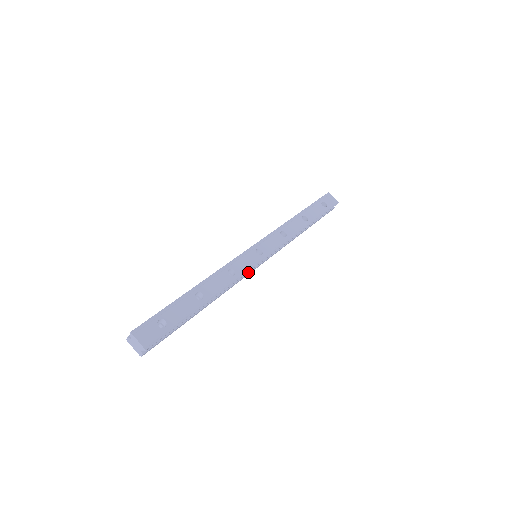
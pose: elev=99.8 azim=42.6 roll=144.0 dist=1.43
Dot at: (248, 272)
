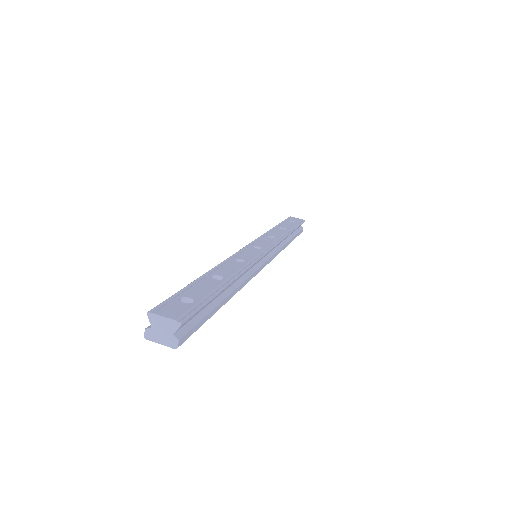
Dot at: (257, 267)
